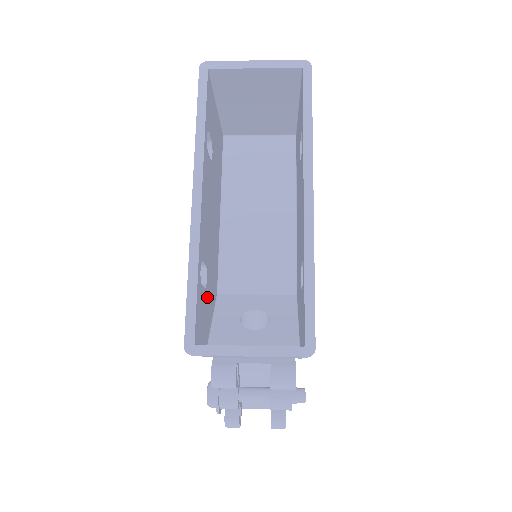
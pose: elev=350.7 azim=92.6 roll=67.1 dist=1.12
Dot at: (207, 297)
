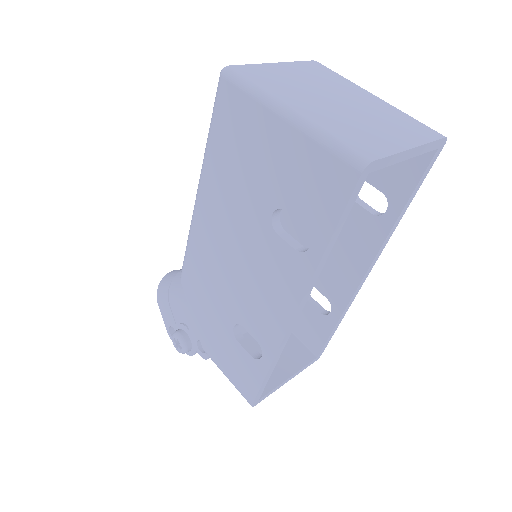
Dot at: occluded
